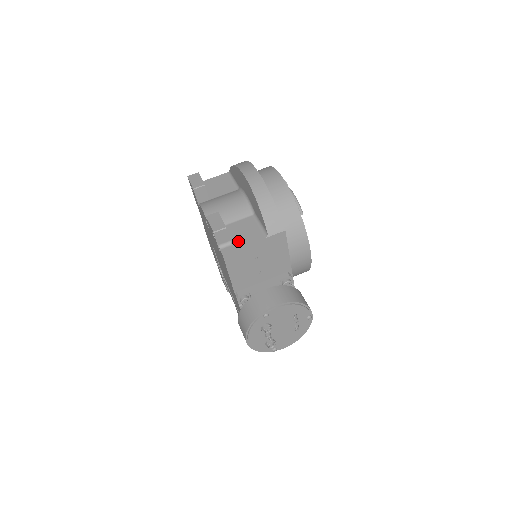
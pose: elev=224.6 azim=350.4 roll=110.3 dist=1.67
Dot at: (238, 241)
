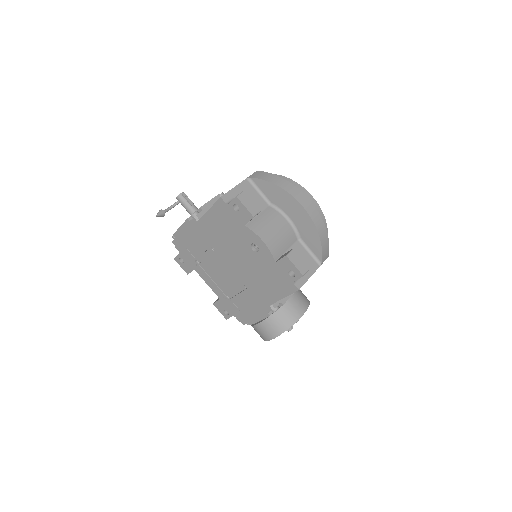
Dot at: occluded
